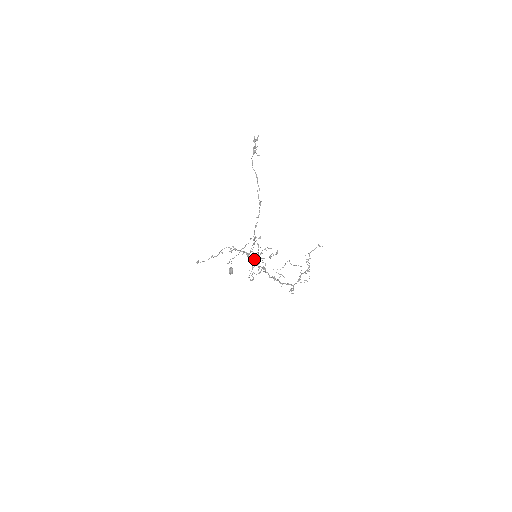
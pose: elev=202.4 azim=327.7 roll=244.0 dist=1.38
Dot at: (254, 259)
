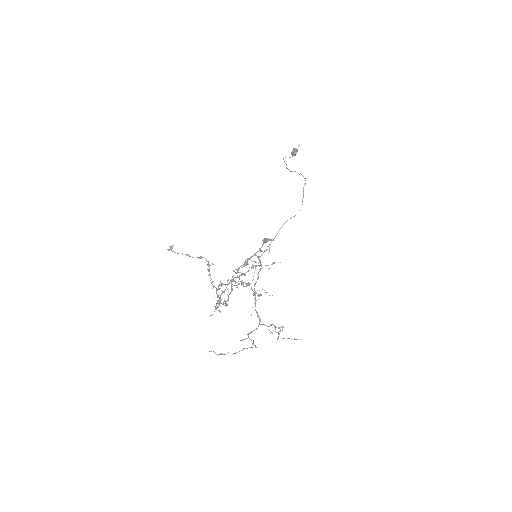
Dot at: occluded
